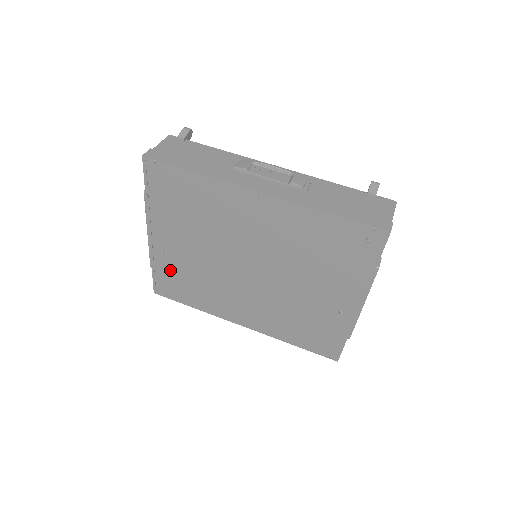
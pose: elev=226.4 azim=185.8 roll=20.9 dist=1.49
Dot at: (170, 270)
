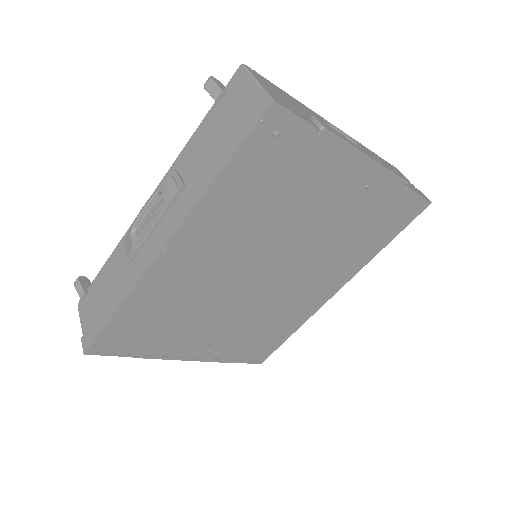
Dot at: (238, 347)
